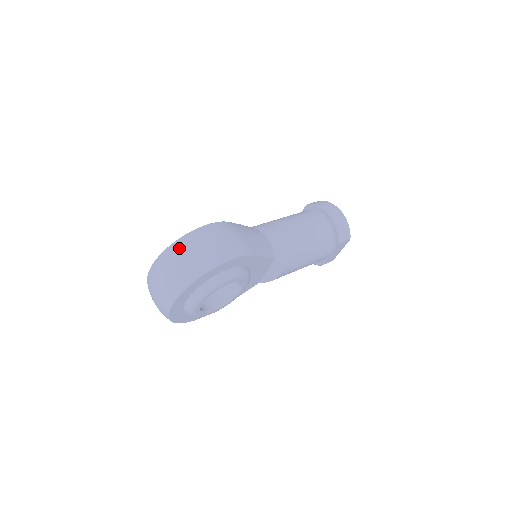
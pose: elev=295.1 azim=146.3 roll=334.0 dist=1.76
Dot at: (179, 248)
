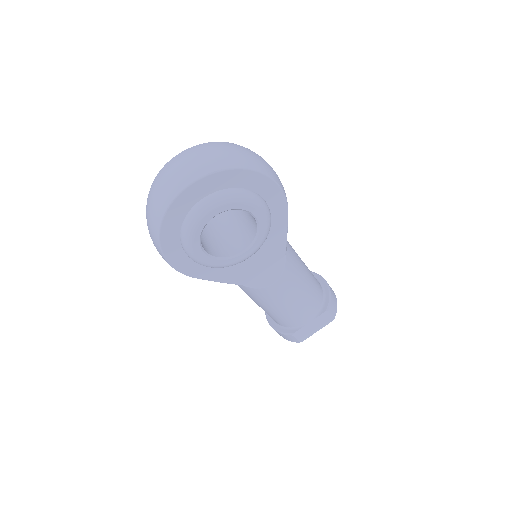
Dot at: (233, 144)
